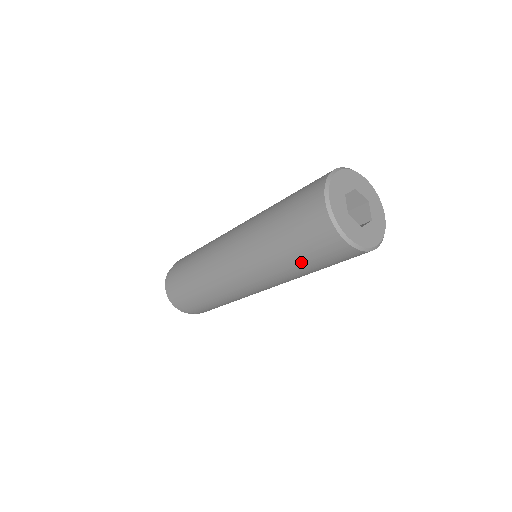
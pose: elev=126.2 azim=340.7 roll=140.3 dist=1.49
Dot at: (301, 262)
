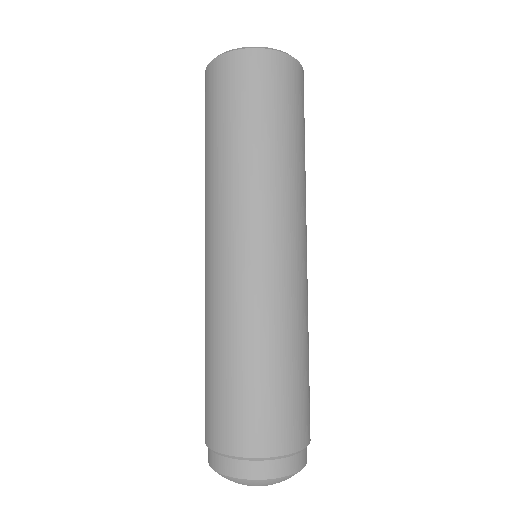
Dot at: (207, 139)
